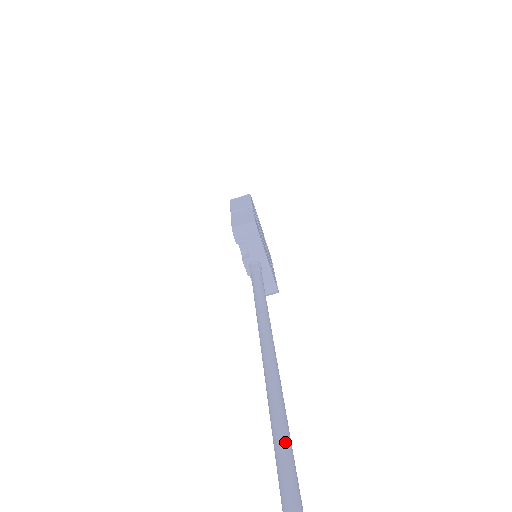
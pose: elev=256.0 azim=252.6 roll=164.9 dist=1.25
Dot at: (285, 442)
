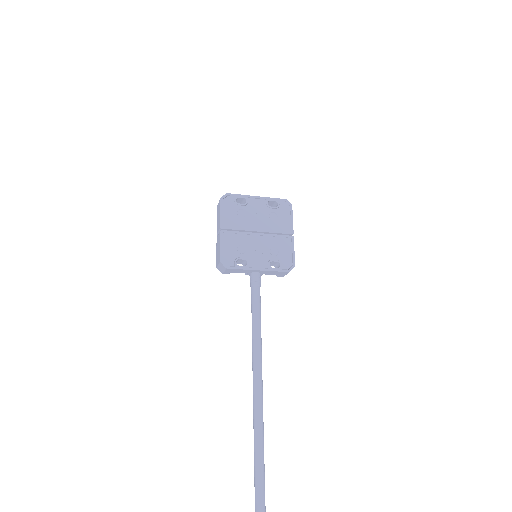
Dot at: (256, 482)
